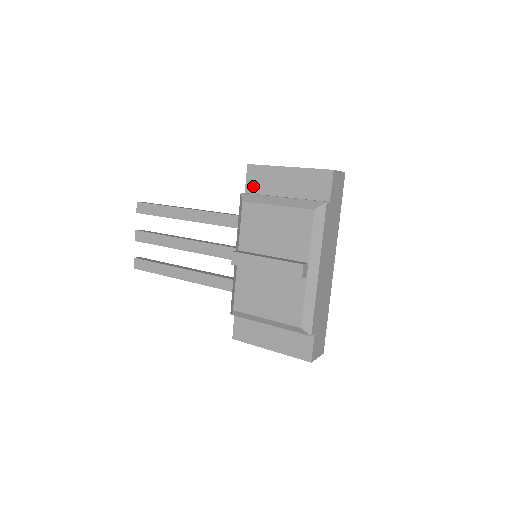
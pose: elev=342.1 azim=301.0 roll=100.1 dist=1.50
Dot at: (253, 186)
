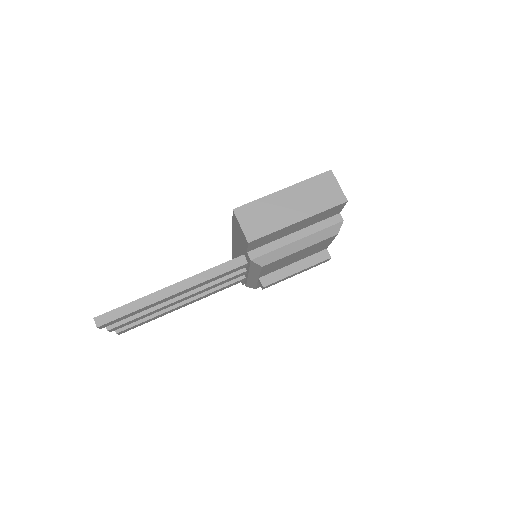
Dot at: (257, 246)
